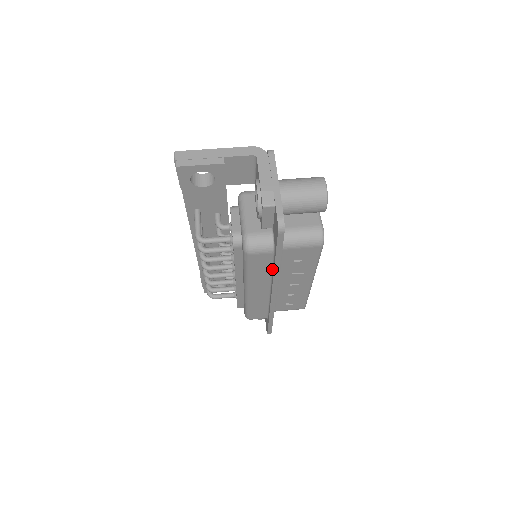
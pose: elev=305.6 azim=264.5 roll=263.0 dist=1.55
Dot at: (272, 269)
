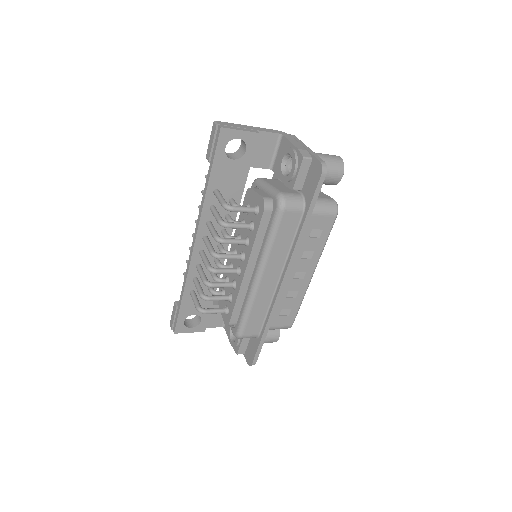
Dot at: (293, 240)
